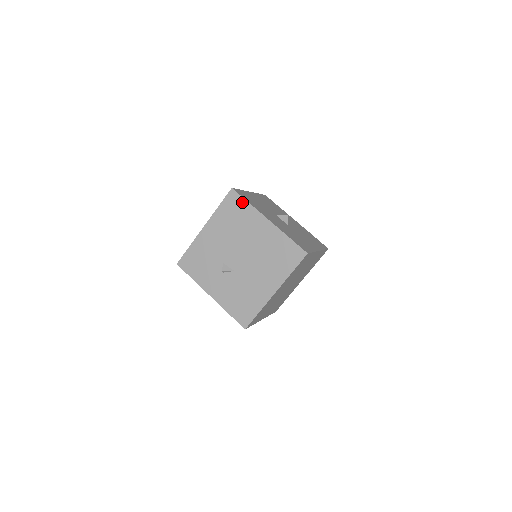
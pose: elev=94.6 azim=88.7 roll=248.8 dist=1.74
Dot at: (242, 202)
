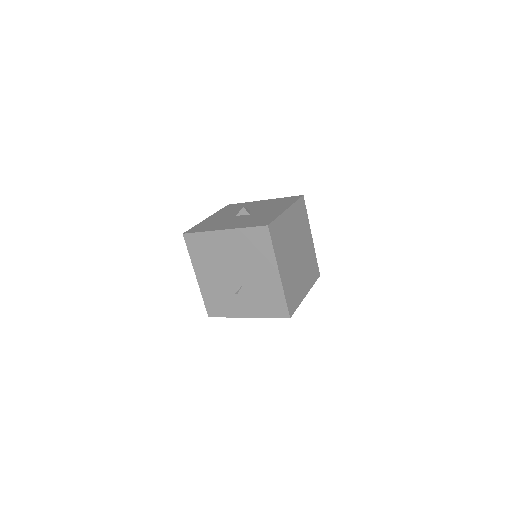
Dot at: (197, 236)
